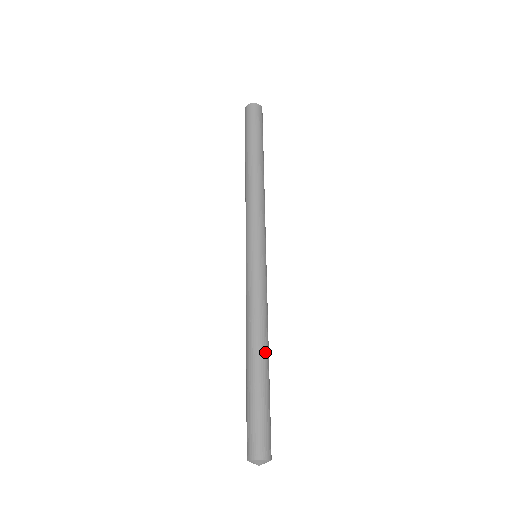
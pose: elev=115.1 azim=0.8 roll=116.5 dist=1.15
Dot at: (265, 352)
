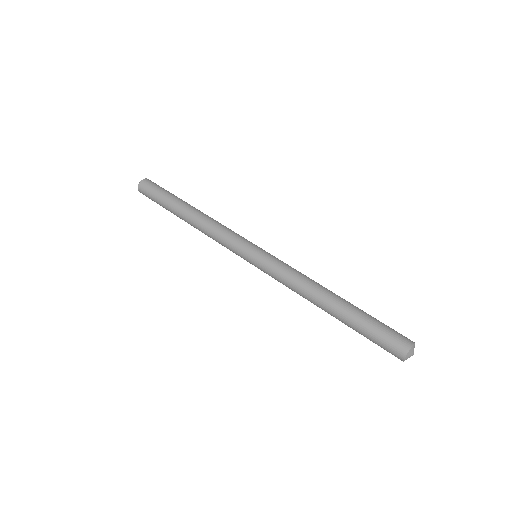
Dot at: (332, 295)
